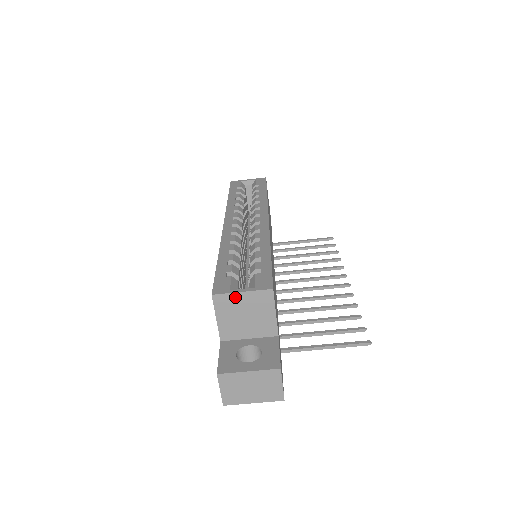
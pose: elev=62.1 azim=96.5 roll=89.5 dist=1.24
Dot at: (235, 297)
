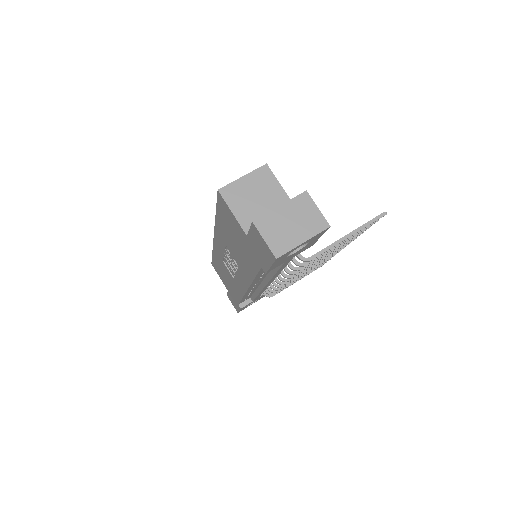
Dot at: (239, 184)
